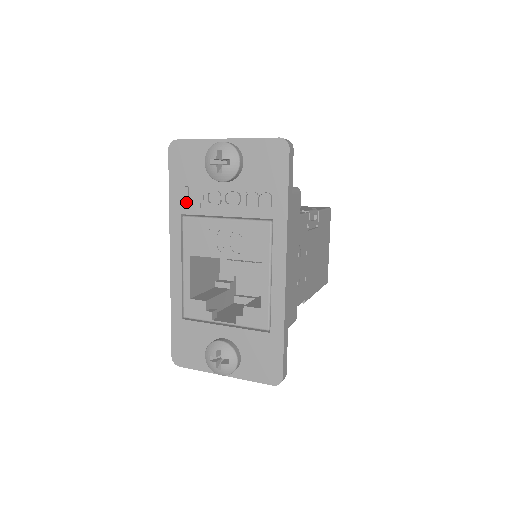
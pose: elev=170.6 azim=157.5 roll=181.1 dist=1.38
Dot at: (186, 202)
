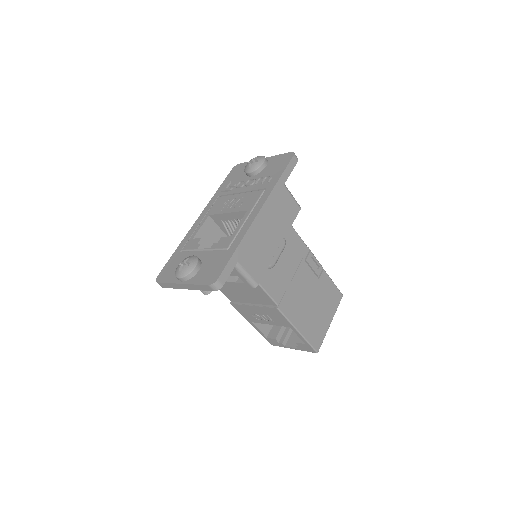
Dot at: (225, 188)
